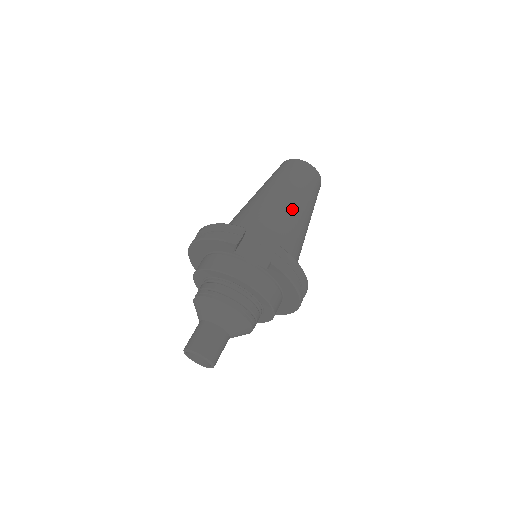
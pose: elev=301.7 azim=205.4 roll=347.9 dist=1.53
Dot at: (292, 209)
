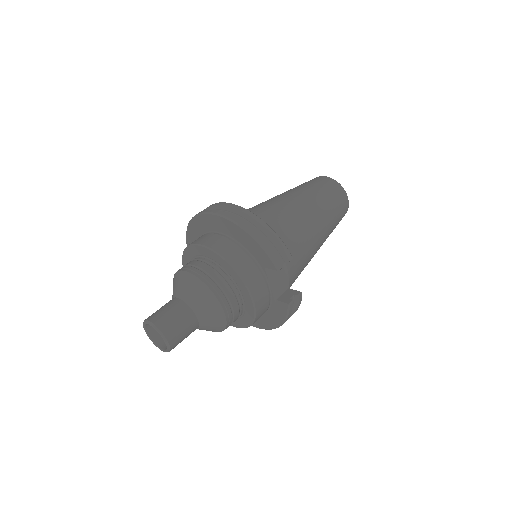
Dot at: (318, 245)
